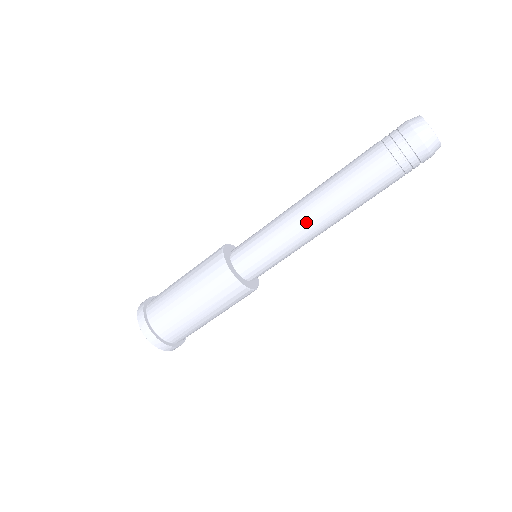
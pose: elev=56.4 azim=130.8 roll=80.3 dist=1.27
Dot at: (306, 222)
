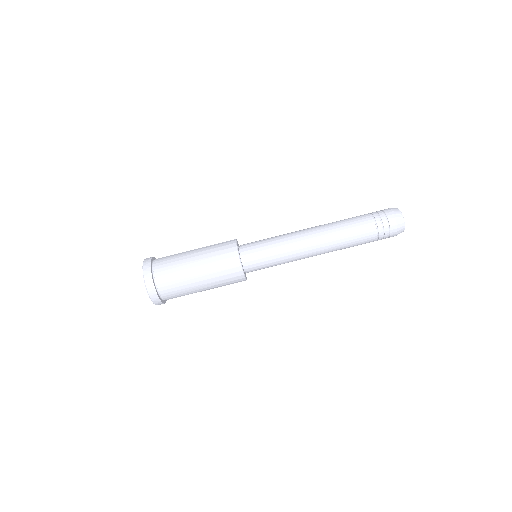
Dot at: (307, 248)
